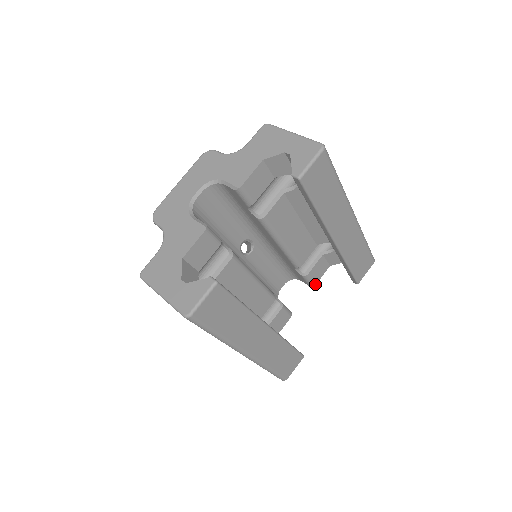
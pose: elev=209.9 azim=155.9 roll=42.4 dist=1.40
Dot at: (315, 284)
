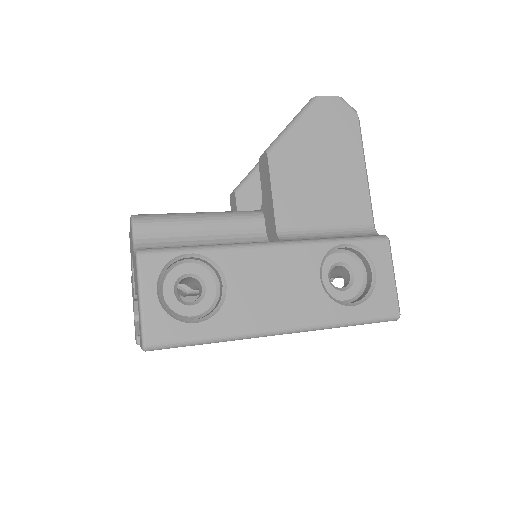
Dot at: occluded
